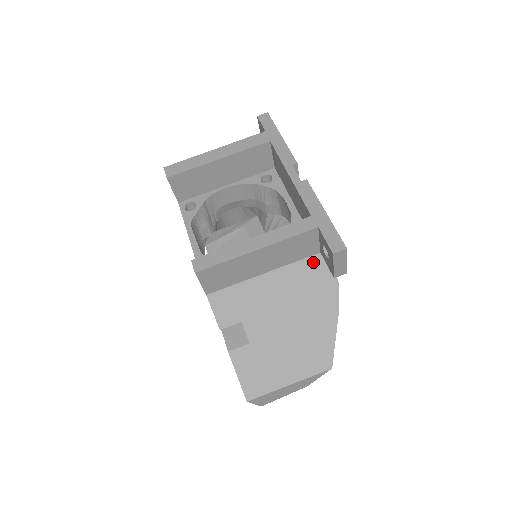
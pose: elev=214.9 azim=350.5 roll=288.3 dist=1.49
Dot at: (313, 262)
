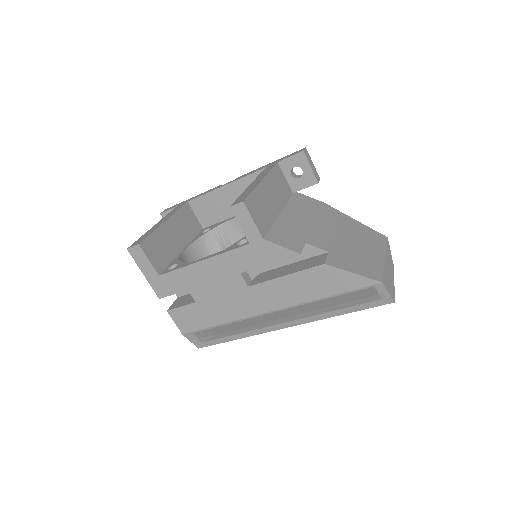
Dot at: (296, 199)
